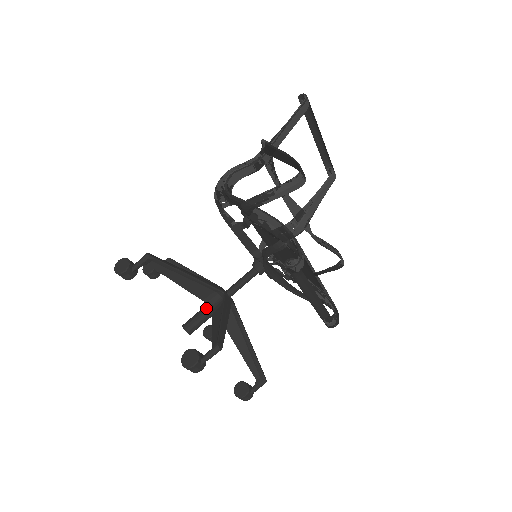
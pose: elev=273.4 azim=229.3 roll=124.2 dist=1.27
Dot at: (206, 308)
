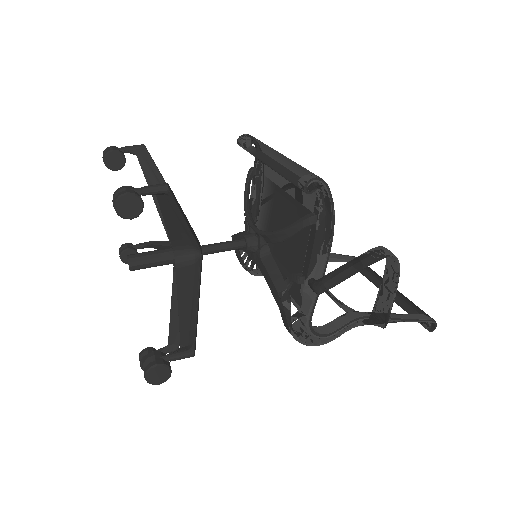
Dot at: occluded
